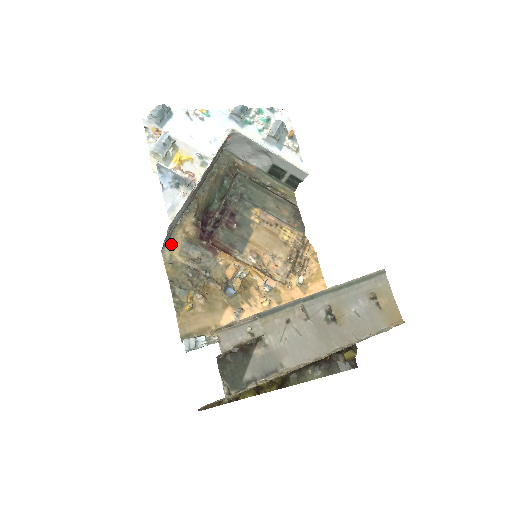
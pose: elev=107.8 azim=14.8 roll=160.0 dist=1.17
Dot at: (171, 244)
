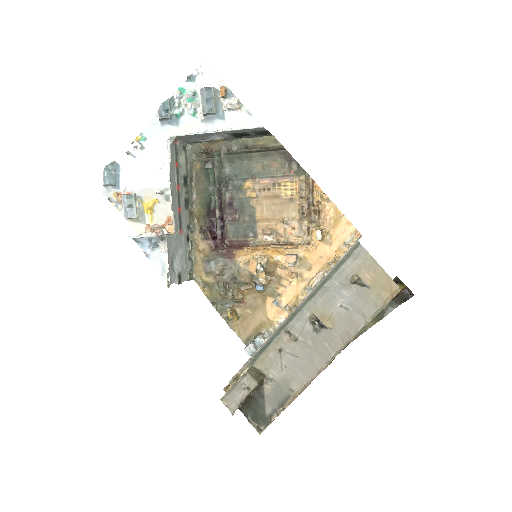
Dot at: (197, 270)
